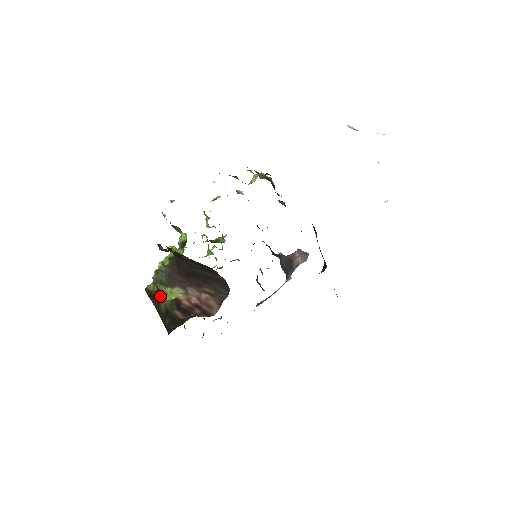
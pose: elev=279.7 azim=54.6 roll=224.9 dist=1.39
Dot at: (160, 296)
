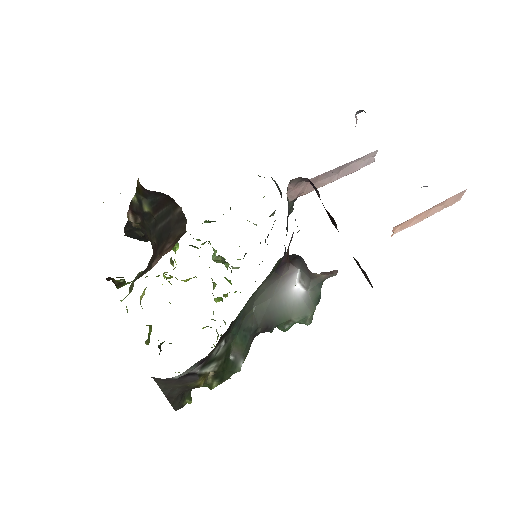
Dot at: (123, 285)
